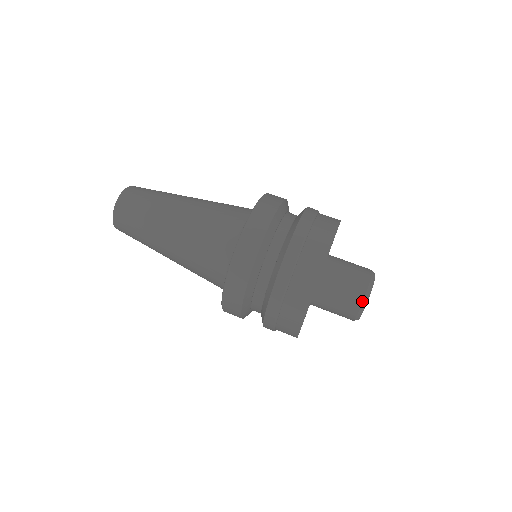
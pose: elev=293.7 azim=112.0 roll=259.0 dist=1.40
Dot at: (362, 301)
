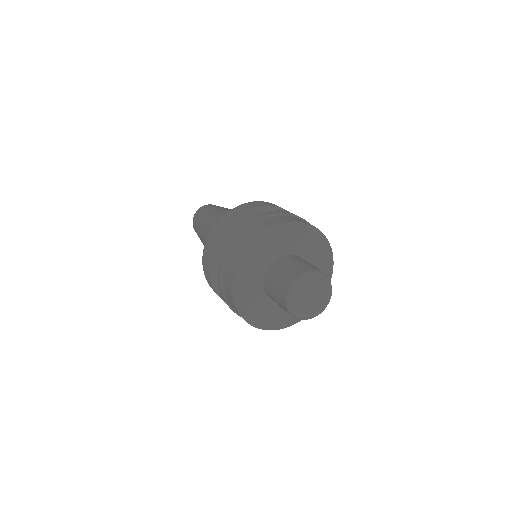
Dot at: (291, 285)
